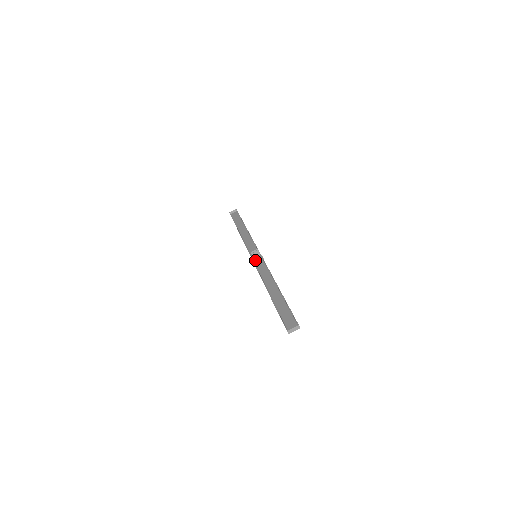
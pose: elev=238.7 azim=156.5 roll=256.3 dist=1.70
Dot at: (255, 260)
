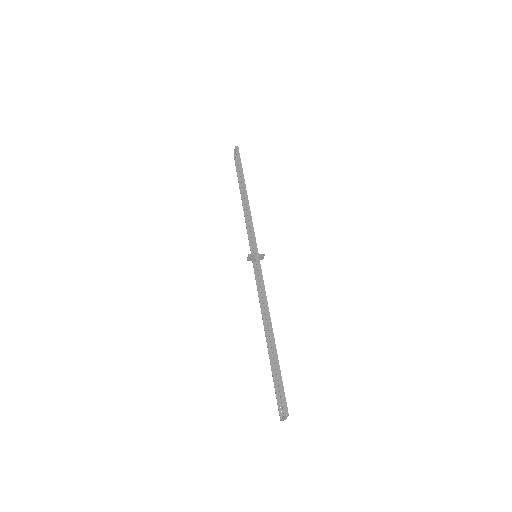
Dot at: occluded
